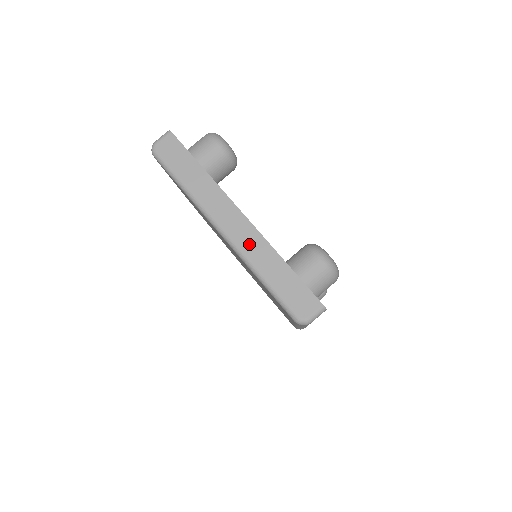
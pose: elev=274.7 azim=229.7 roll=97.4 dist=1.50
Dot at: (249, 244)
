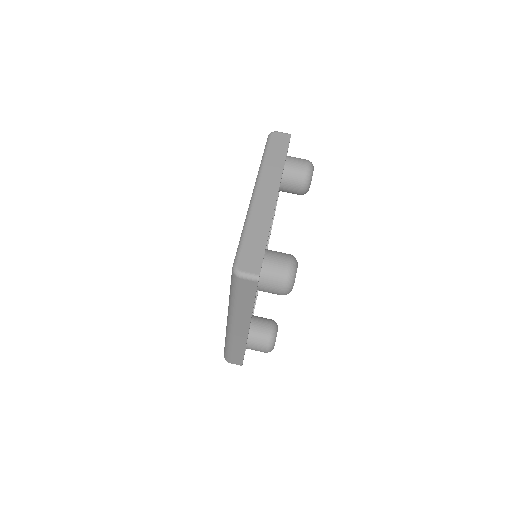
Dot at: (261, 210)
